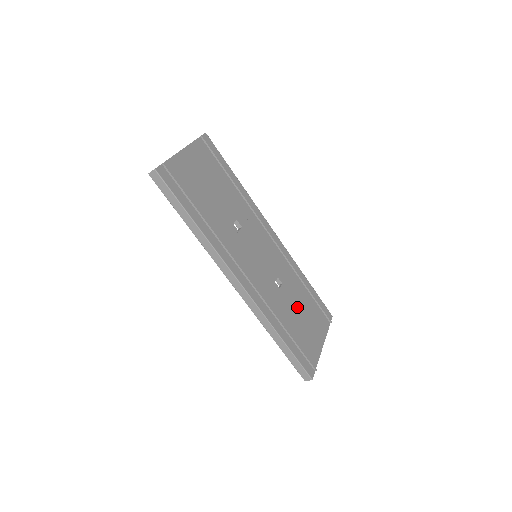
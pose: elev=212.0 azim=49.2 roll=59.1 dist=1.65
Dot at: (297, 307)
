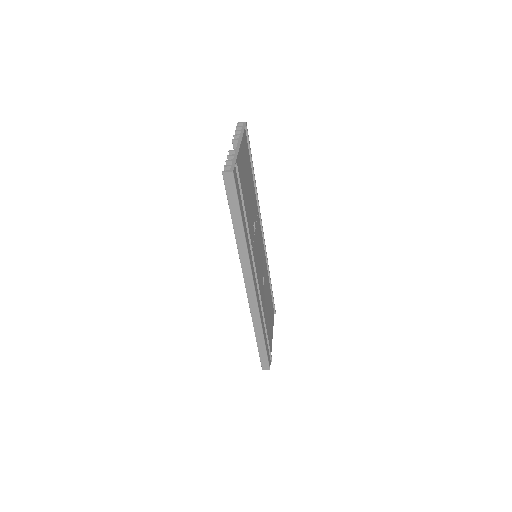
Dot at: (267, 303)
